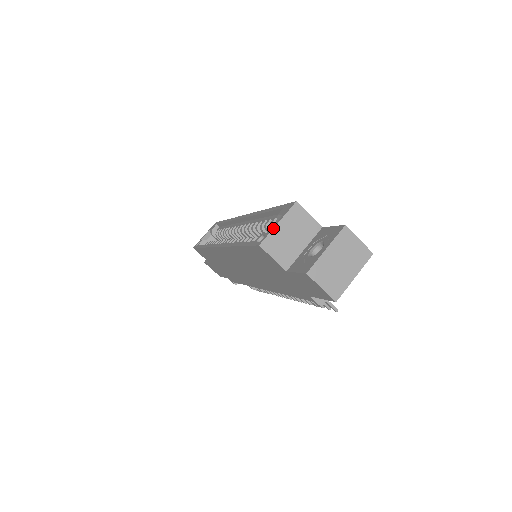
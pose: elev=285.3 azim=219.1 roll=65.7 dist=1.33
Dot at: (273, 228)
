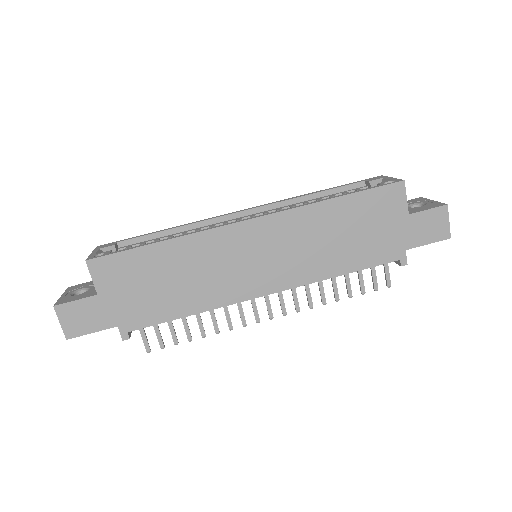
Dot at: (395, 178)
